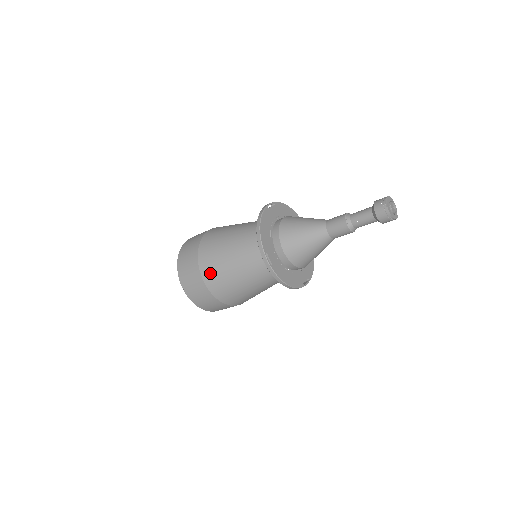
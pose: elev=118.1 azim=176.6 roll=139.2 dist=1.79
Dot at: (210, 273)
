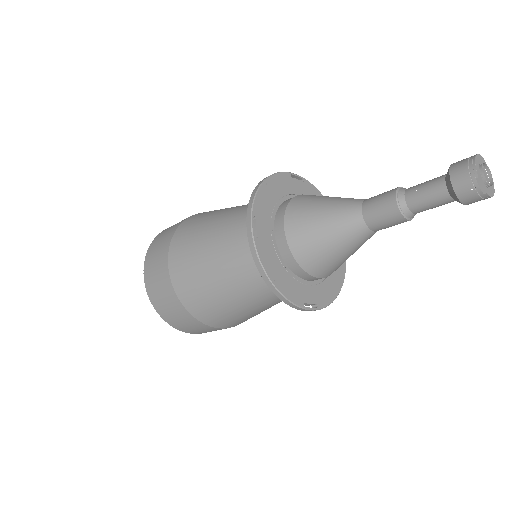
Dot at: (225, 323)
